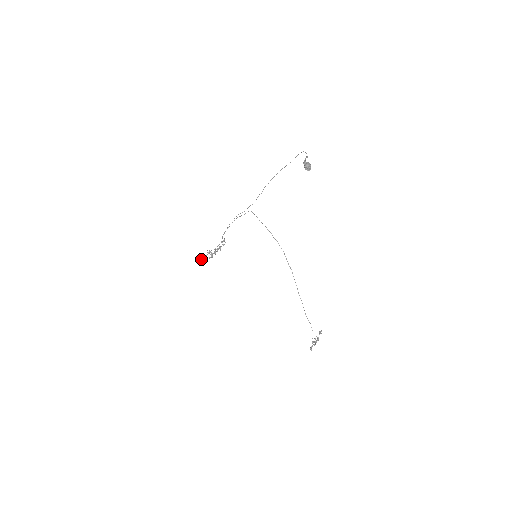
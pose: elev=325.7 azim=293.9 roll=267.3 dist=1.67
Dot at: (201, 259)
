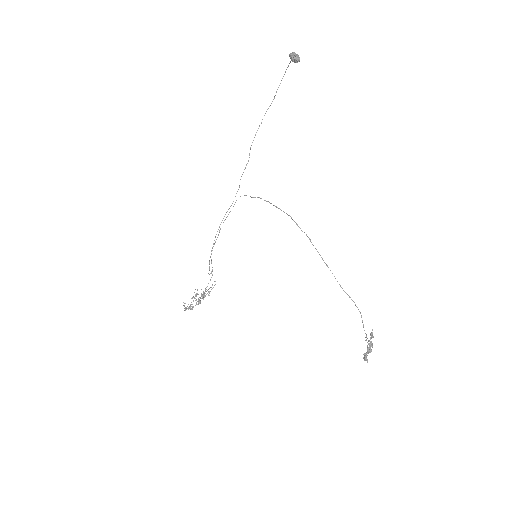
Dot at: occluded
